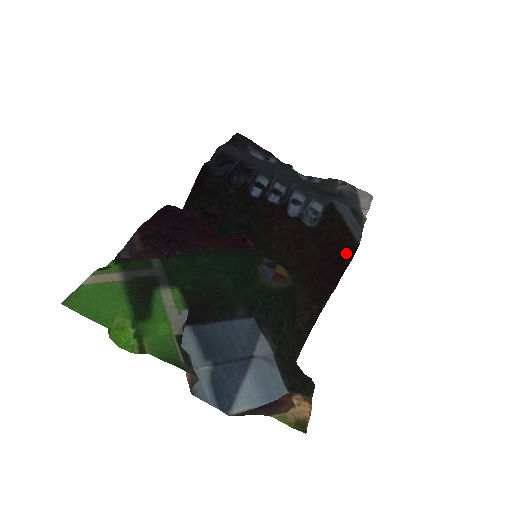
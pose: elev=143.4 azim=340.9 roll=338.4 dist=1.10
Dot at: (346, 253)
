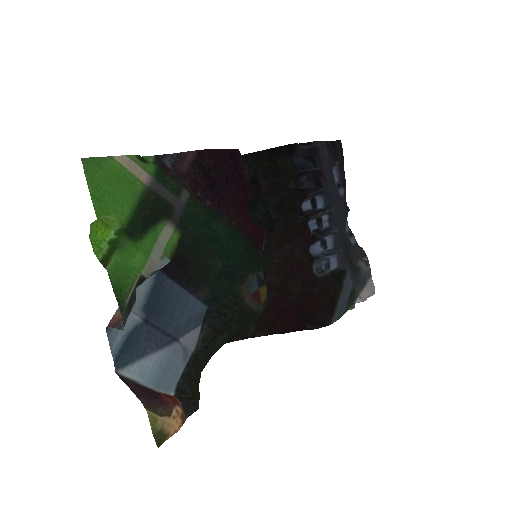
Dot at: (316, 320)
